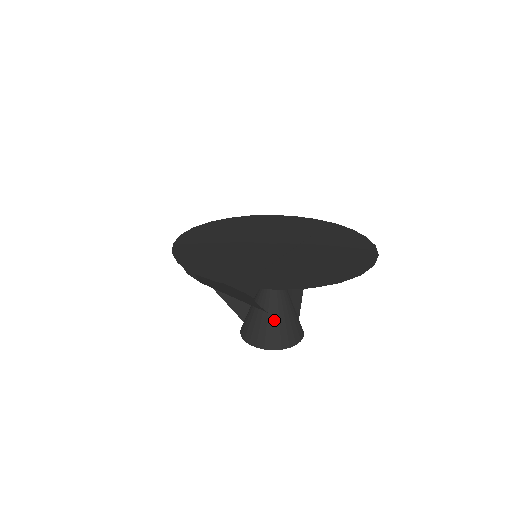
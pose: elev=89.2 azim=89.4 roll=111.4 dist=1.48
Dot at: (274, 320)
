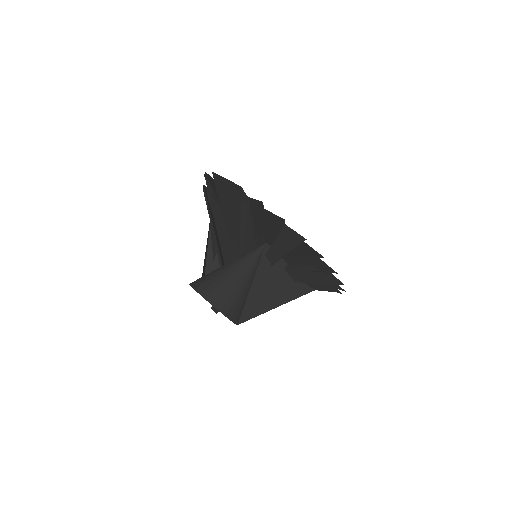
Dot at: (222, 277)
